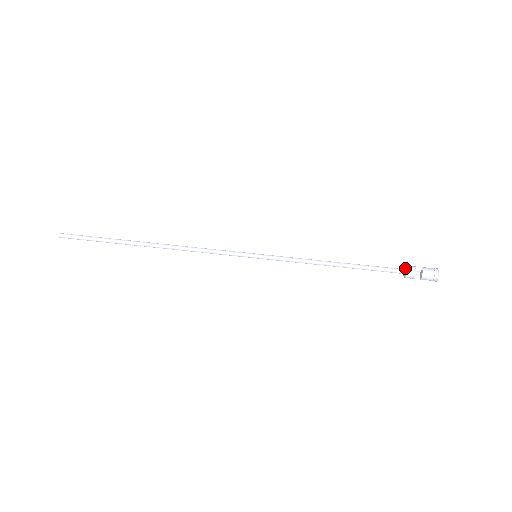
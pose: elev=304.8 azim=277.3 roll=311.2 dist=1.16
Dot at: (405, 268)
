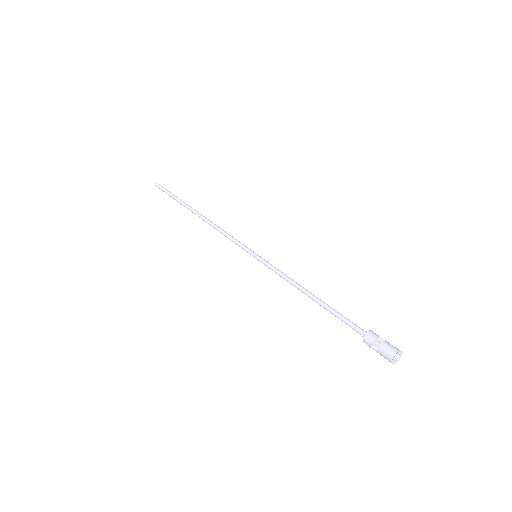
Dot at: (369, 332)
